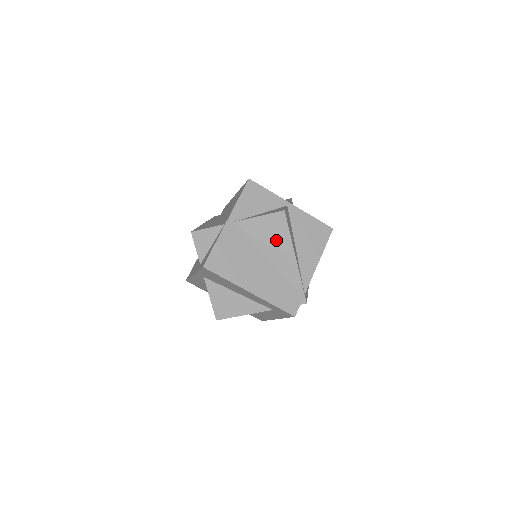
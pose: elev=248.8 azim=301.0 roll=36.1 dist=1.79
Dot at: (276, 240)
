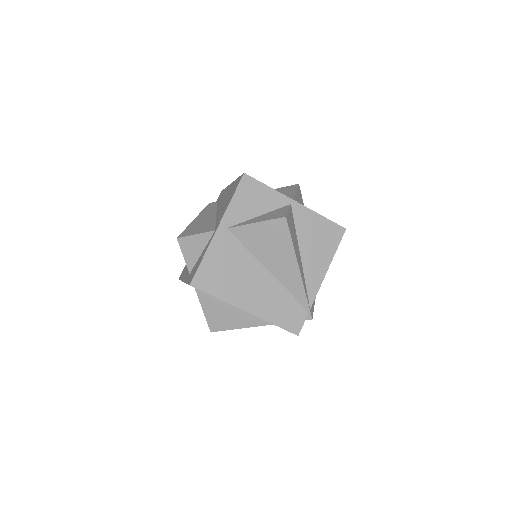
Dot at: (276, 250)
